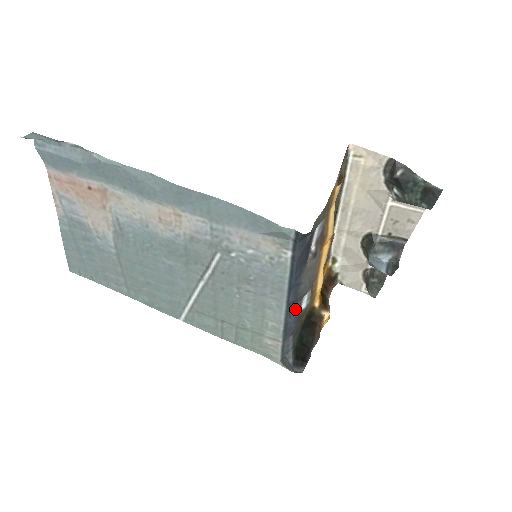
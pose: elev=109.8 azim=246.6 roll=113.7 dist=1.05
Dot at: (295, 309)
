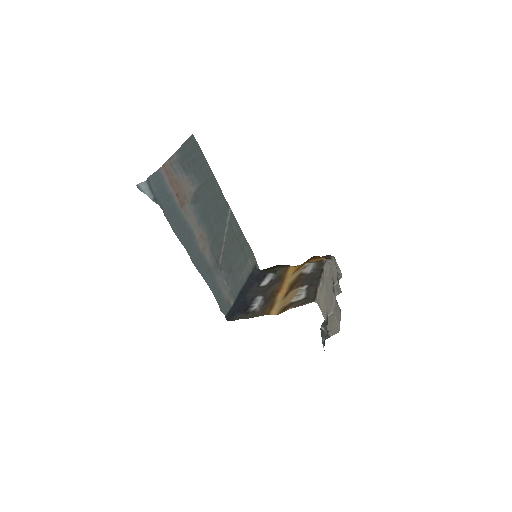
Dot at: (254, 282)
